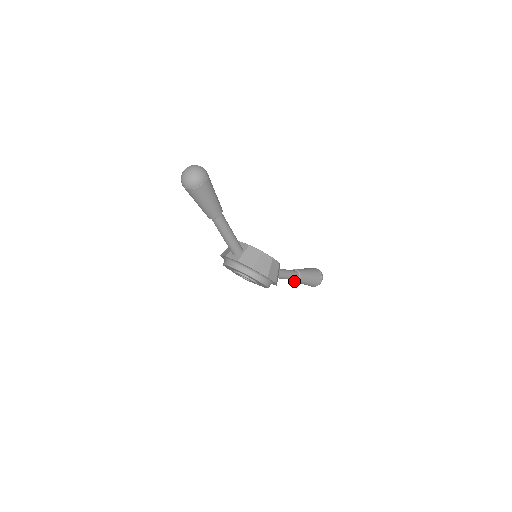
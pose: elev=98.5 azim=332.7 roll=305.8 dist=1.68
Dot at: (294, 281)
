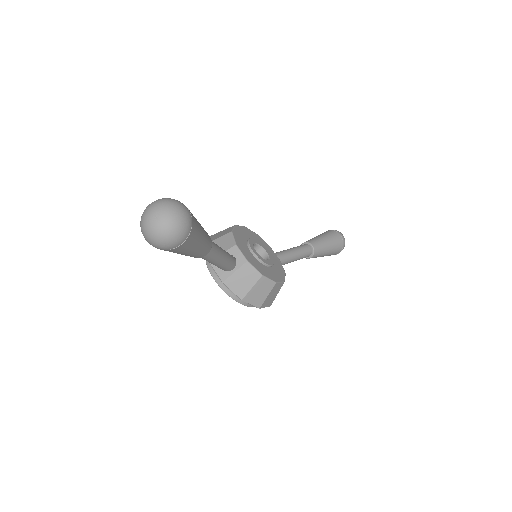
Dot at: occluded
